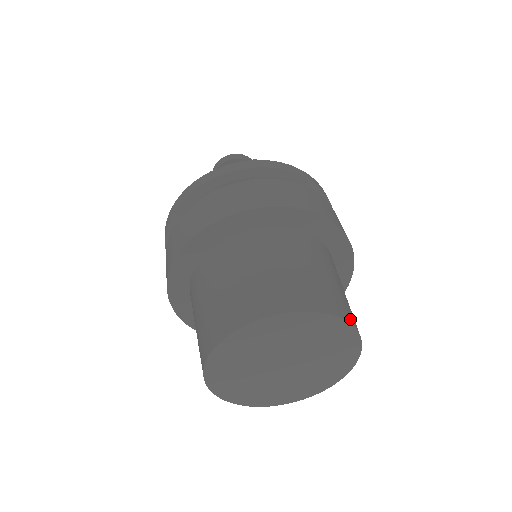
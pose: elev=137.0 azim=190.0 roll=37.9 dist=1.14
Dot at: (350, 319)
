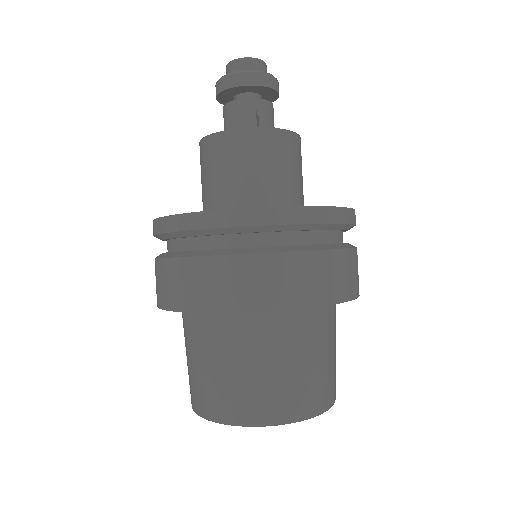
Dot at: (276, 418)
